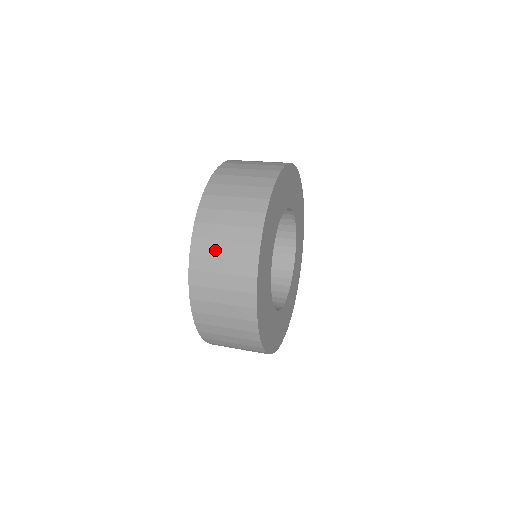
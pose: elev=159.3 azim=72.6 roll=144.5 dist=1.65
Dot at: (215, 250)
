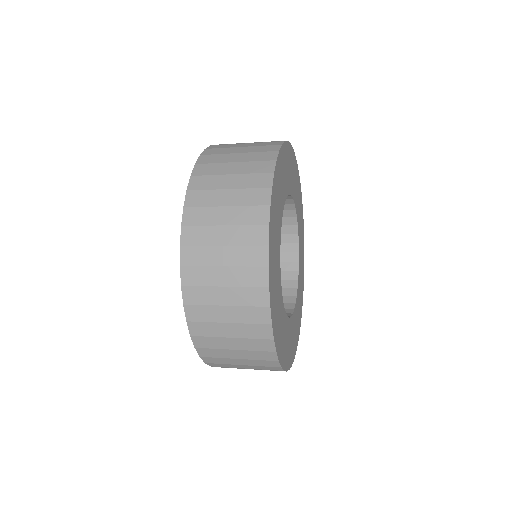
Dot at: (214, 298)
